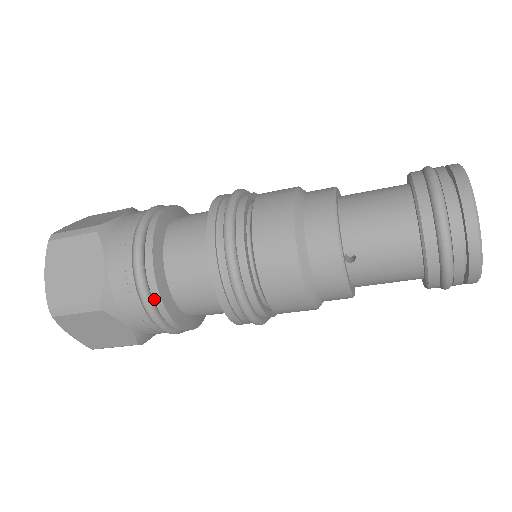
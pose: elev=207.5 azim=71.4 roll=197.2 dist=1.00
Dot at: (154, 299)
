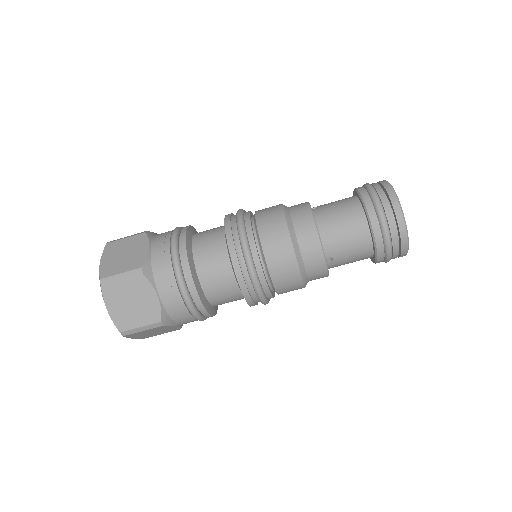
Dot at: (182, 229)
